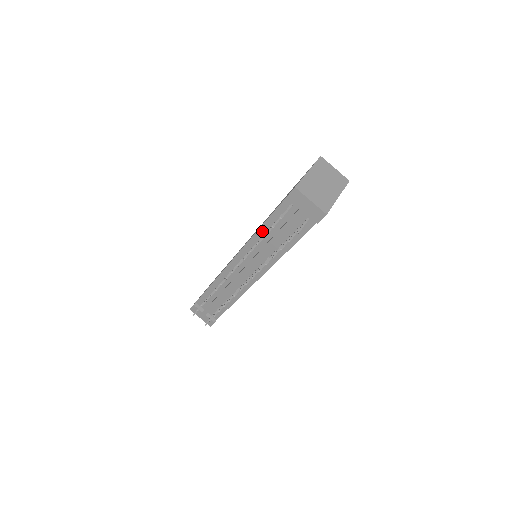
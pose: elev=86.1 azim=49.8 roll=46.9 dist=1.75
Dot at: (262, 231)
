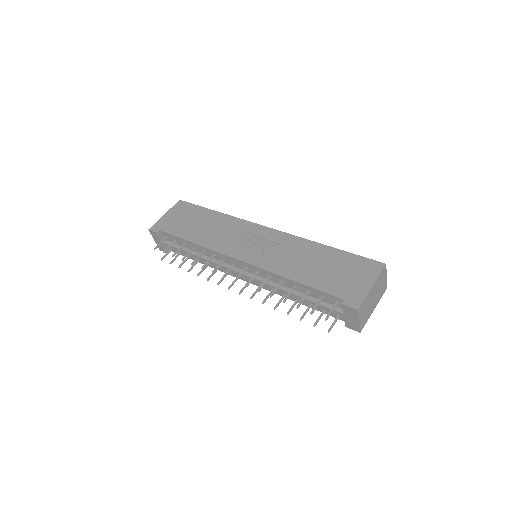
Dot at: (291, 282)
